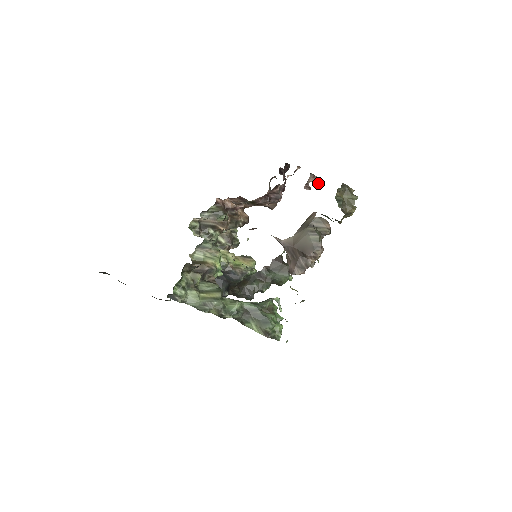
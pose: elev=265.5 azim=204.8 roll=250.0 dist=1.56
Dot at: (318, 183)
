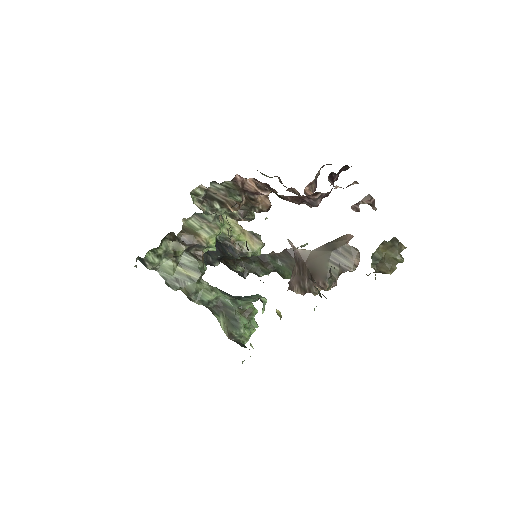
Dot at: (372, 208)
